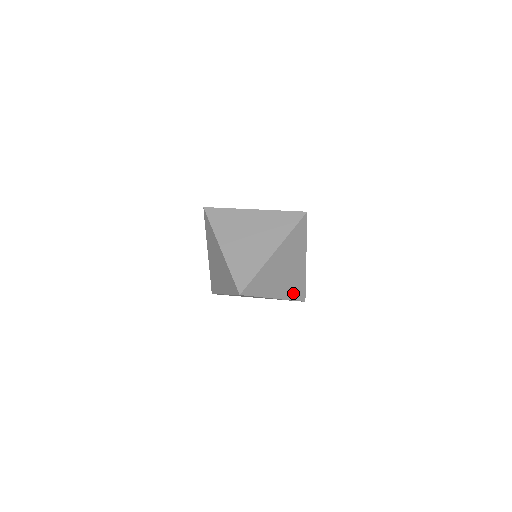
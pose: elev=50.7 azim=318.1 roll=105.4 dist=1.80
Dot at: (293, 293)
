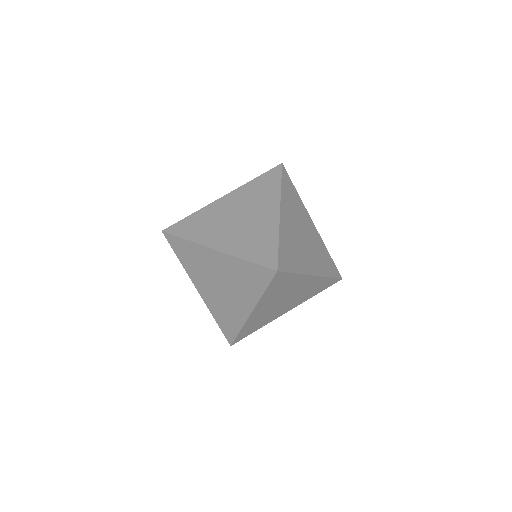
Dot at: (314, 292)
